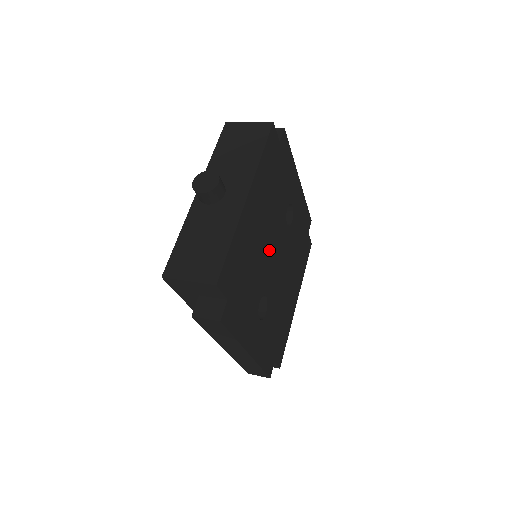
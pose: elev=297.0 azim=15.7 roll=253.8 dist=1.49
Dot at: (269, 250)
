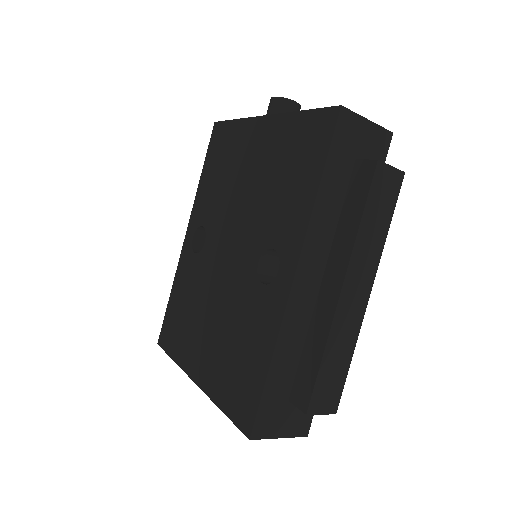
Dot at: occluded
